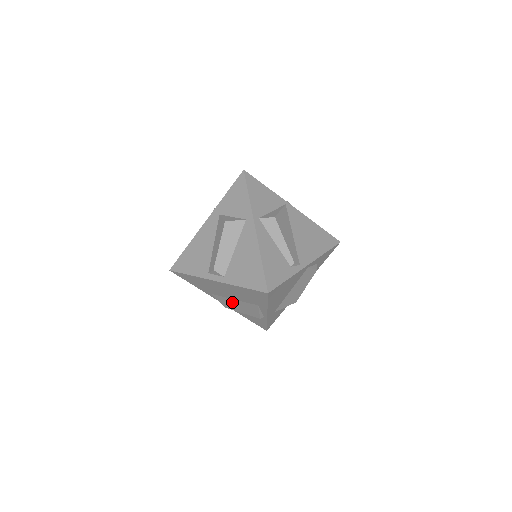
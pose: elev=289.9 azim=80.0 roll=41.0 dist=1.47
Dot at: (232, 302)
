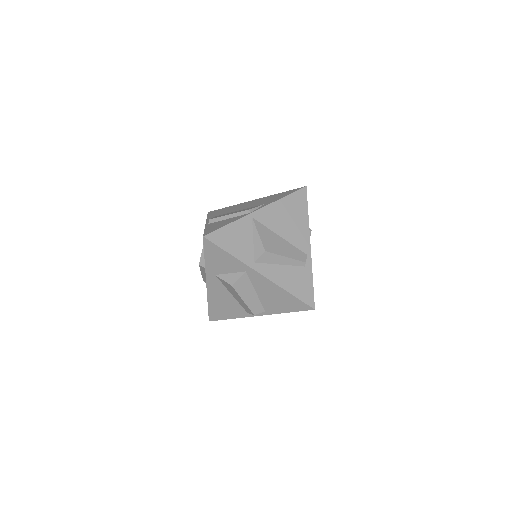
Dot at: occluded
